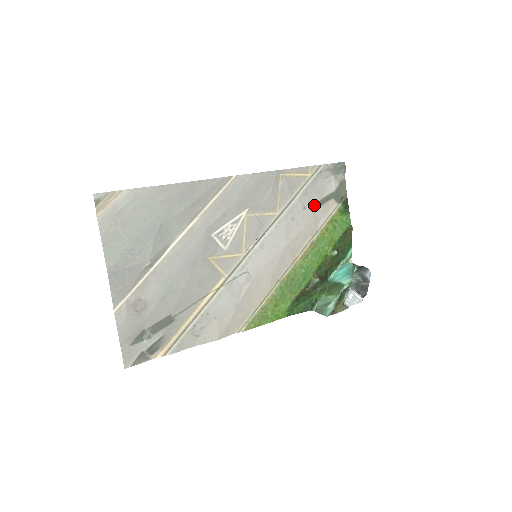
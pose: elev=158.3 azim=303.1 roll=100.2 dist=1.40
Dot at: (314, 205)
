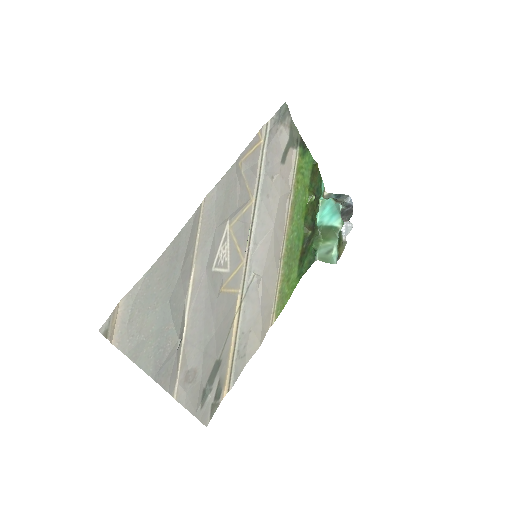
Dot at: (278, 168)
